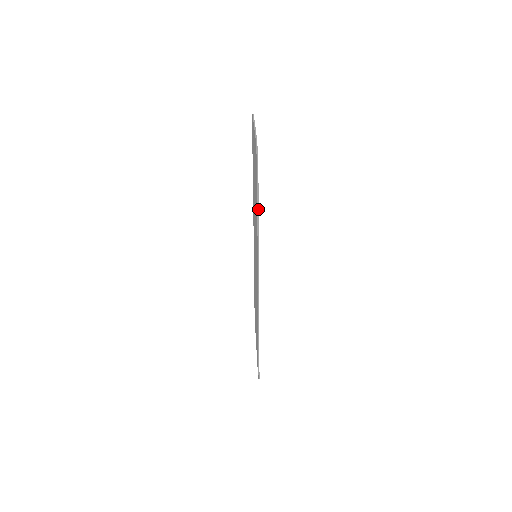
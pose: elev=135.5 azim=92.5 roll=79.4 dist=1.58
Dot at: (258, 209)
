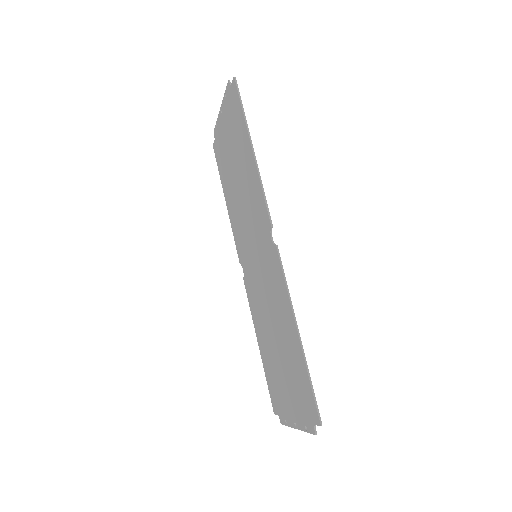
Dot at: (248, 129)
